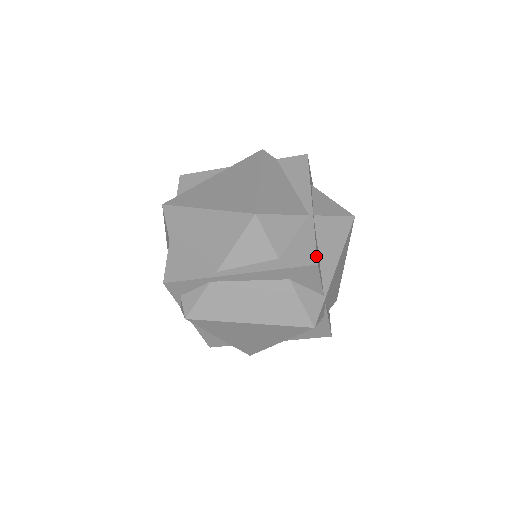
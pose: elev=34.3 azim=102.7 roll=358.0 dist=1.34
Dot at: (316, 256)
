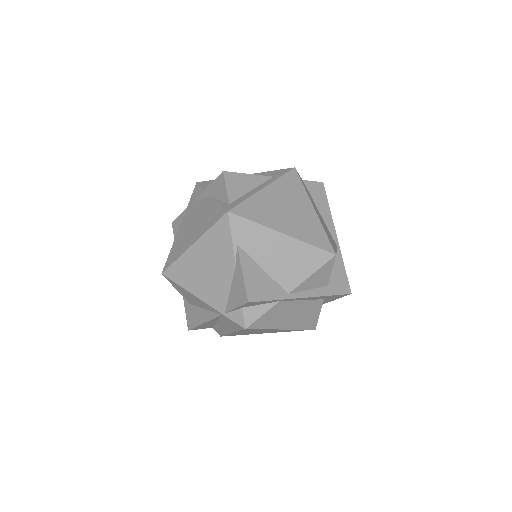
Dot at: (349, 286)
